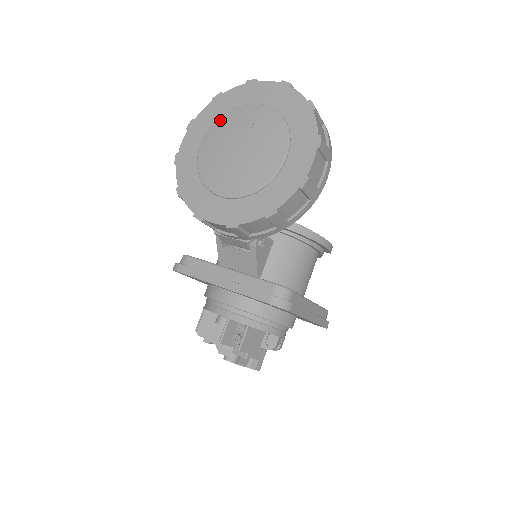
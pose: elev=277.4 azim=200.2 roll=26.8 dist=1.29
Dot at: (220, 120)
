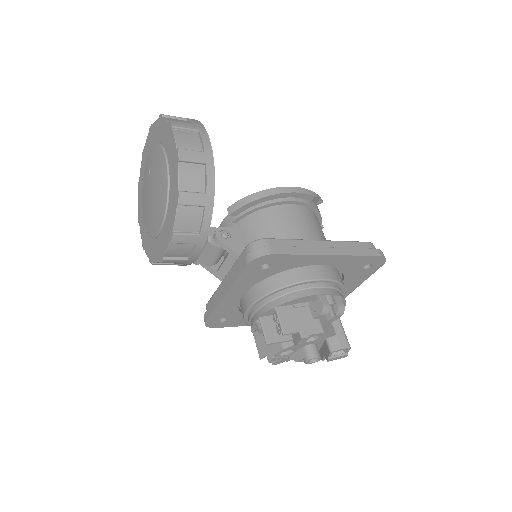
Dot at: (142, 194)
